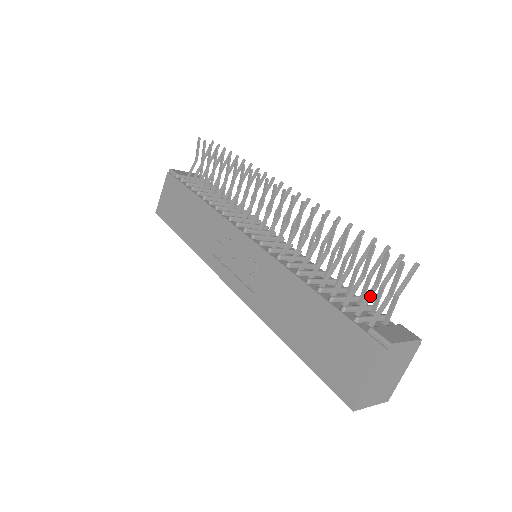
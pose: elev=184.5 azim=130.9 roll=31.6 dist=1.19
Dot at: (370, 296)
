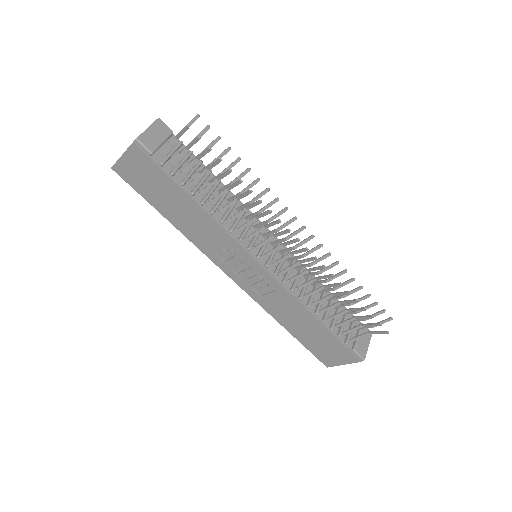
Dot at: occluded
